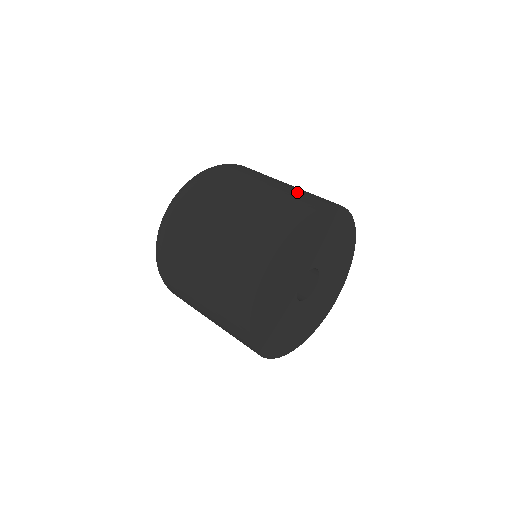
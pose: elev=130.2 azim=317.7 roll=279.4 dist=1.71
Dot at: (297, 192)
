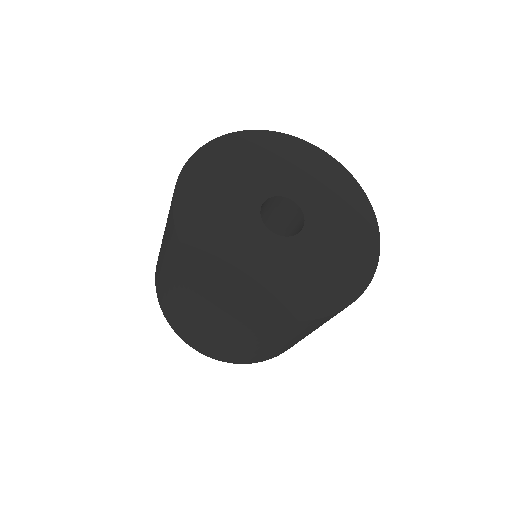
Dot at: occluded
